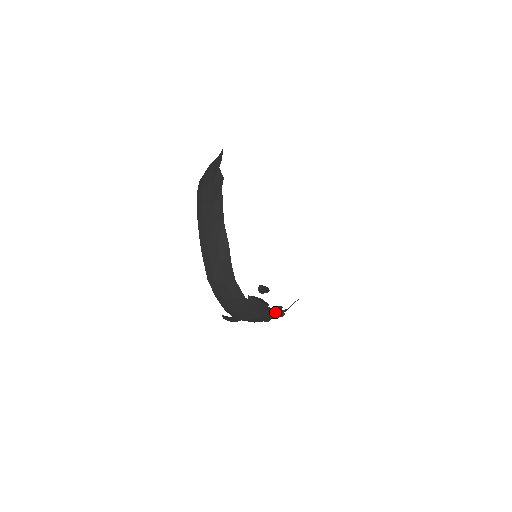
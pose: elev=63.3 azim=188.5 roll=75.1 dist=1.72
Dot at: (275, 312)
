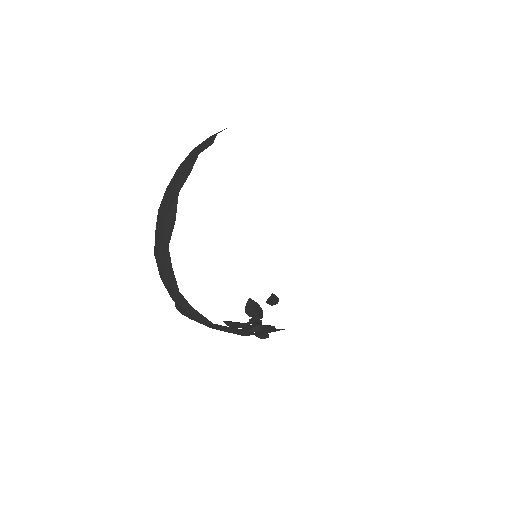
Dot at: (229, 327)
